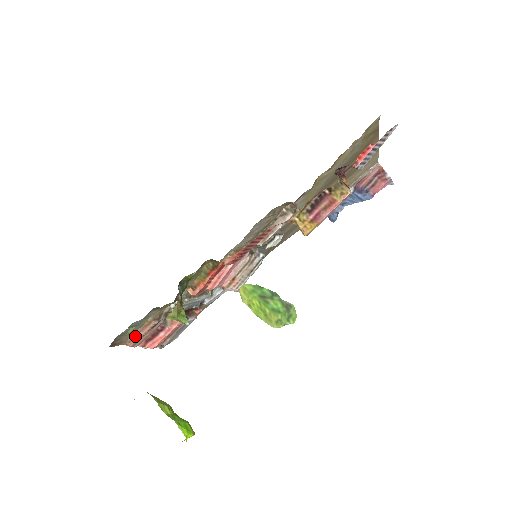
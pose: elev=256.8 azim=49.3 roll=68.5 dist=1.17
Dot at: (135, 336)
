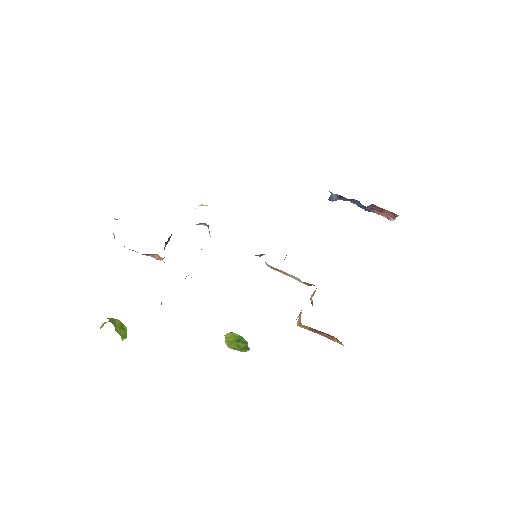
Dot at: occluded
